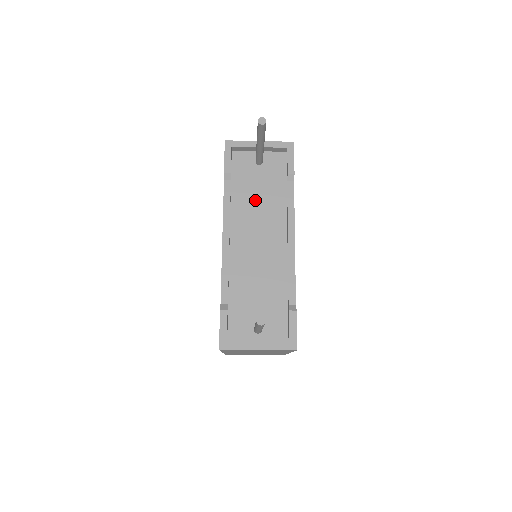
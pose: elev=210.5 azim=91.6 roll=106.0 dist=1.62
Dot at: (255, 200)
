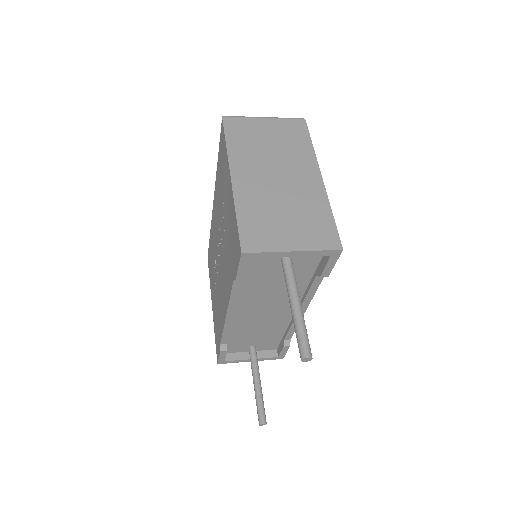
Dot at: (270, 286)
